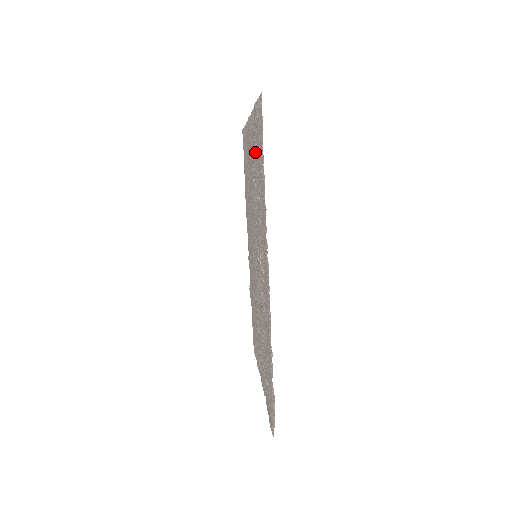
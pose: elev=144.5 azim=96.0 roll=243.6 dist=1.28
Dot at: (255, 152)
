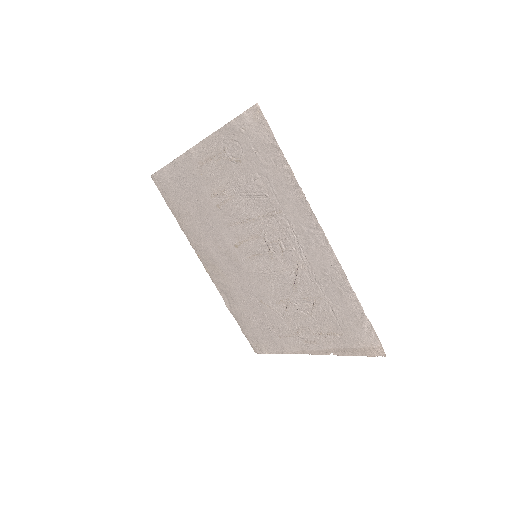
Dot at: (234, 165)
